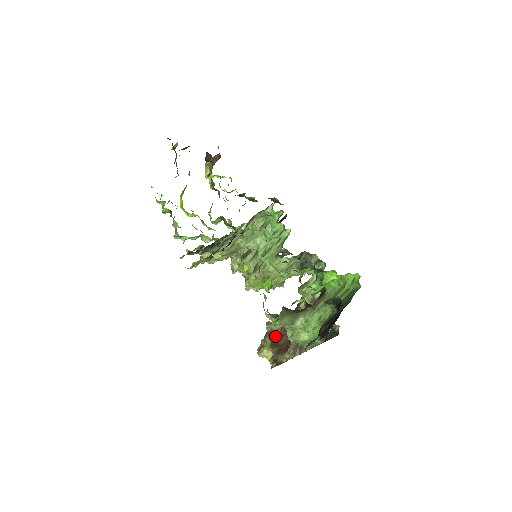
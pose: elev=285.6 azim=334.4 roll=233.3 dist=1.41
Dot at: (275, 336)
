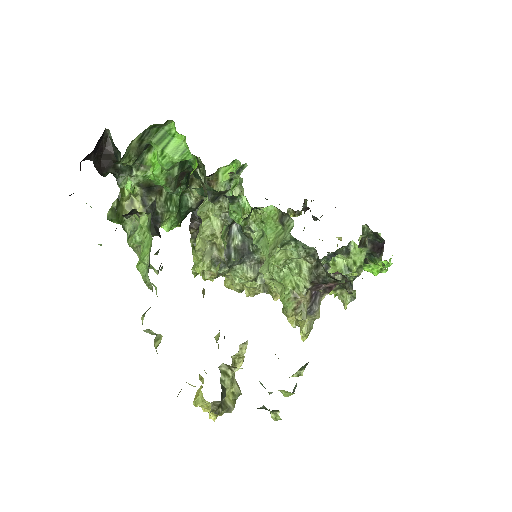
Dot at: occluded
